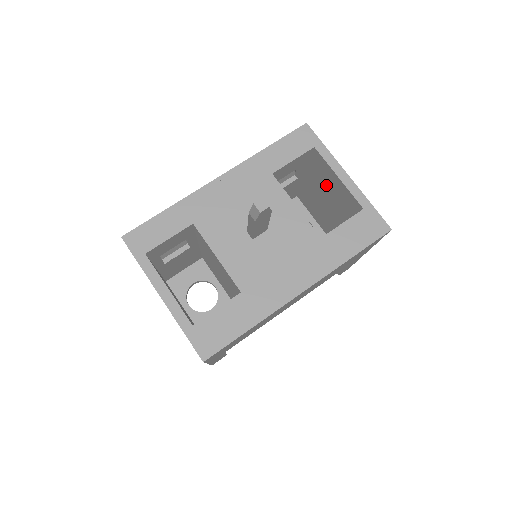
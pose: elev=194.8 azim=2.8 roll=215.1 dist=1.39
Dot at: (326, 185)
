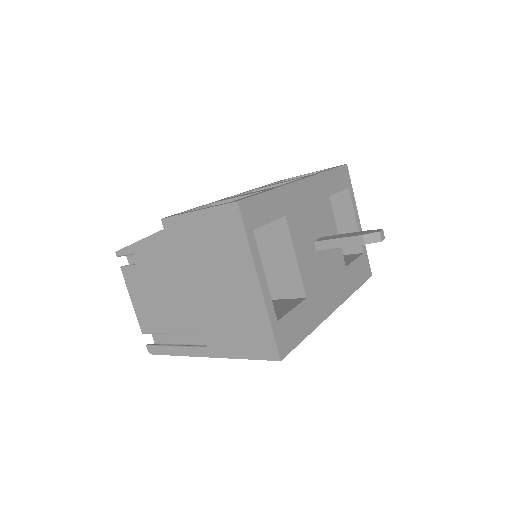
Dot at: occluded
